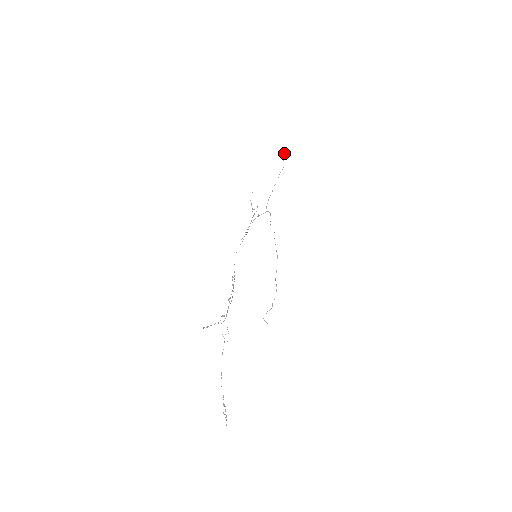
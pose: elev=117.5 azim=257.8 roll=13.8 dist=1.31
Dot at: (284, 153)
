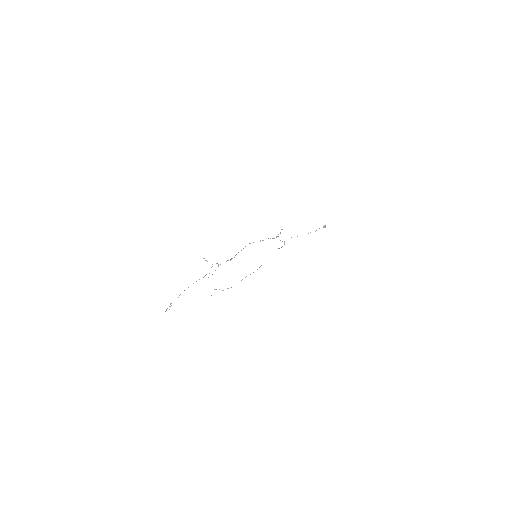
Dot at: (324, 225)
